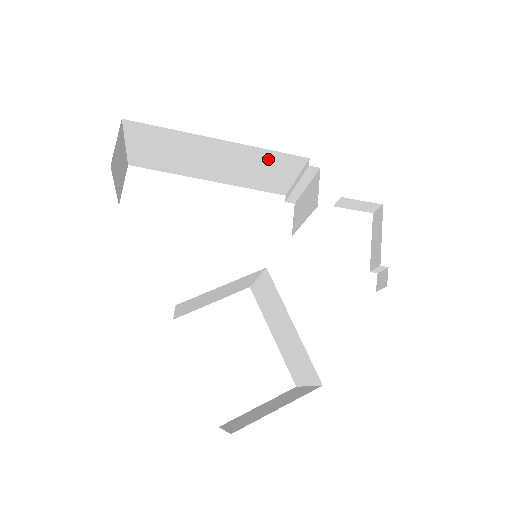
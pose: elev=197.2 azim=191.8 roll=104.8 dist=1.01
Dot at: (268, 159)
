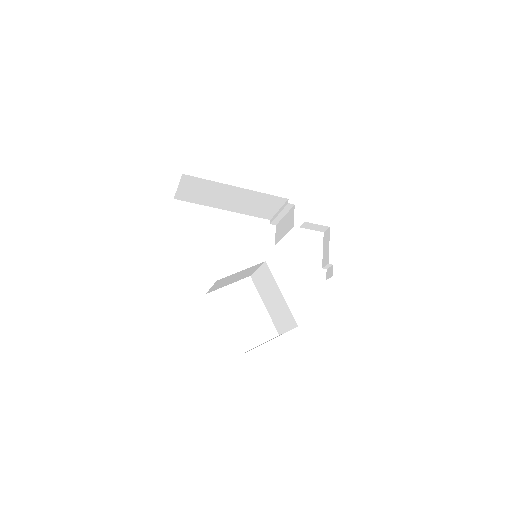
Dot at: (264, 198)
